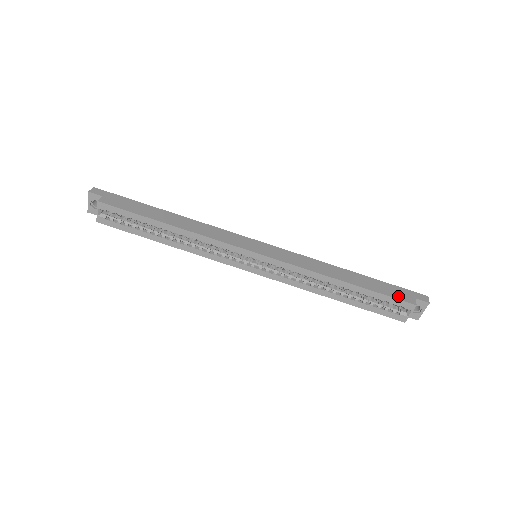
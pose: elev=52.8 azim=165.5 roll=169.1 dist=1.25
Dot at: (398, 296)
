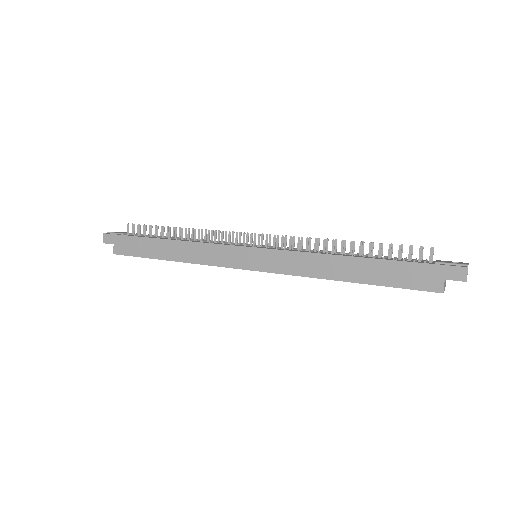
Dot at: (417, 284)
